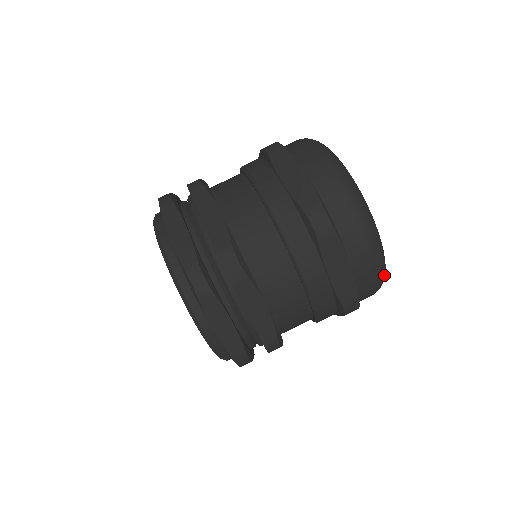
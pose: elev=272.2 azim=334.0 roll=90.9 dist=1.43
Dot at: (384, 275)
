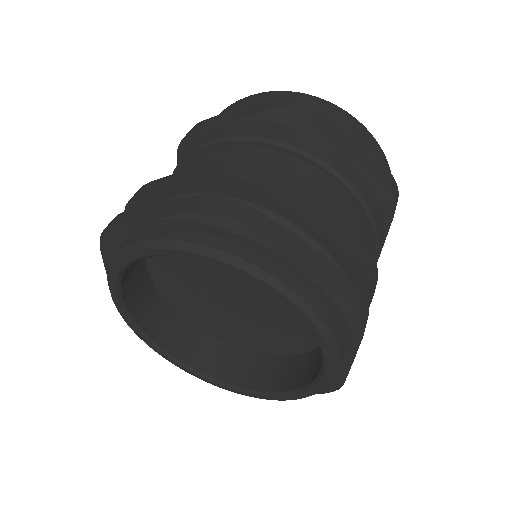
Dot at: occluded
